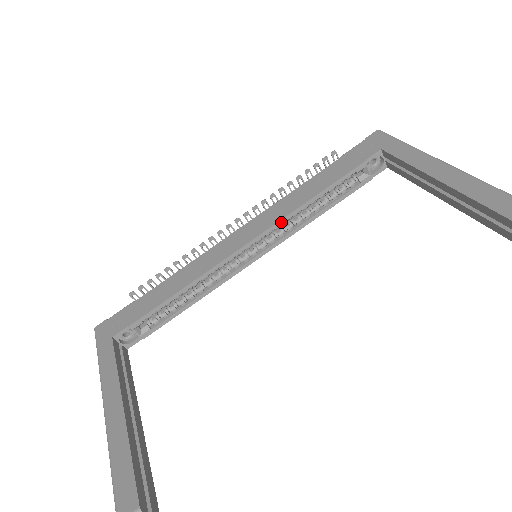
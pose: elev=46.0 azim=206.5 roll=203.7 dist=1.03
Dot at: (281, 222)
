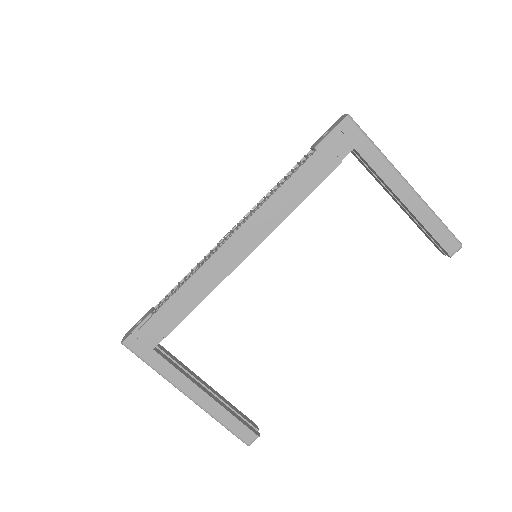
Dot at: (275, 228)
